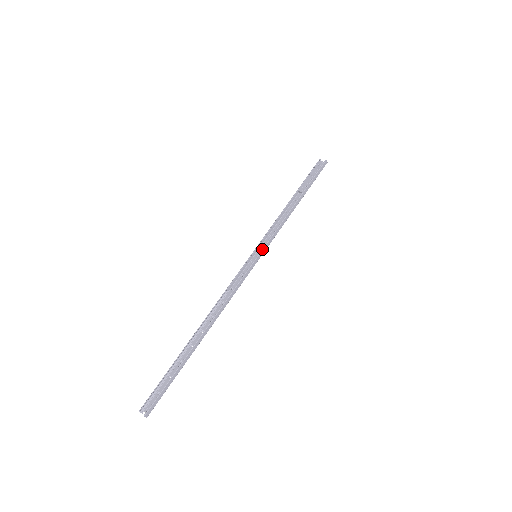
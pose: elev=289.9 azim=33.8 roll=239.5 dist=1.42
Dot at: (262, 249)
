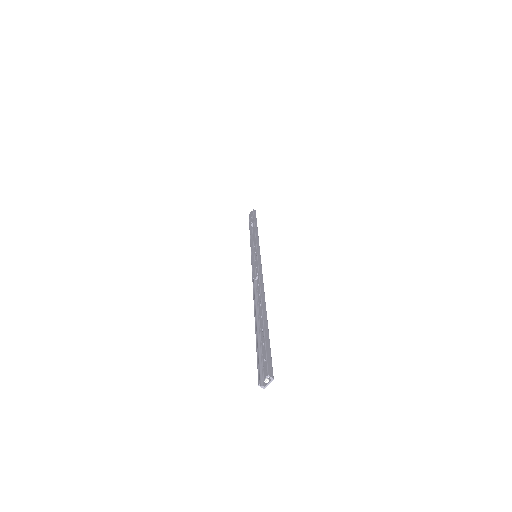
Dot at: (256, 248)
